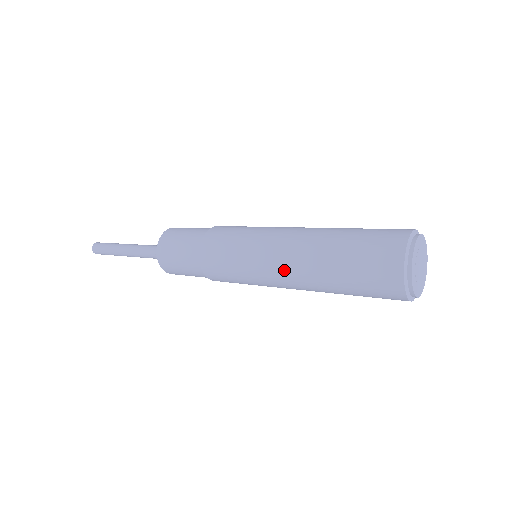
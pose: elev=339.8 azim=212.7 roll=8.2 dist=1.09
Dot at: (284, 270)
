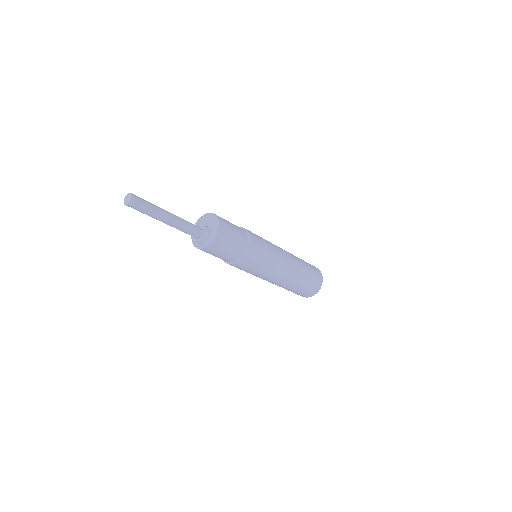
Dot at: (275, 282)
